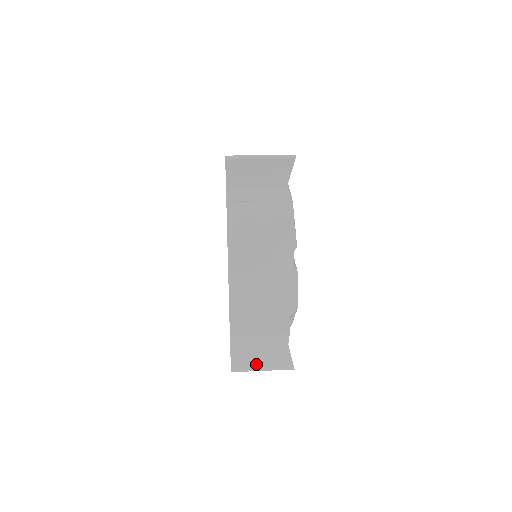
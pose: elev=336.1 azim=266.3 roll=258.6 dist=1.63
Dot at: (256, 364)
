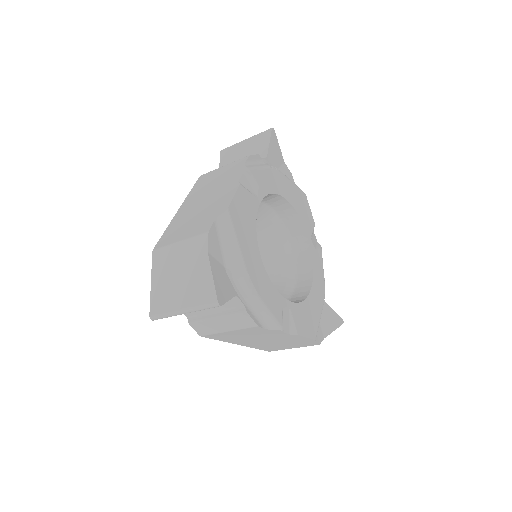
Dot at: (175, 297)
